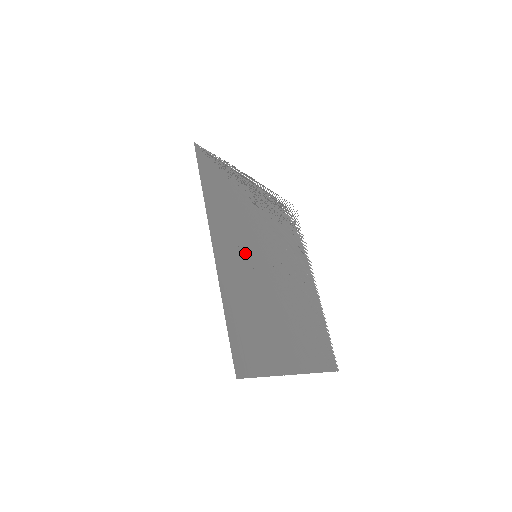
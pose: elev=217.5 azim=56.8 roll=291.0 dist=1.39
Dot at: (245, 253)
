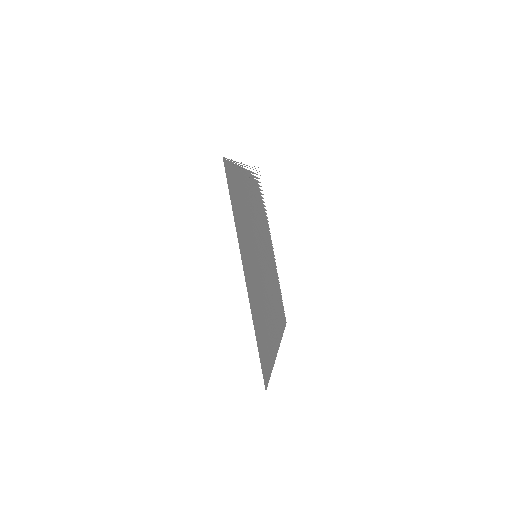
Dot at: occluded
